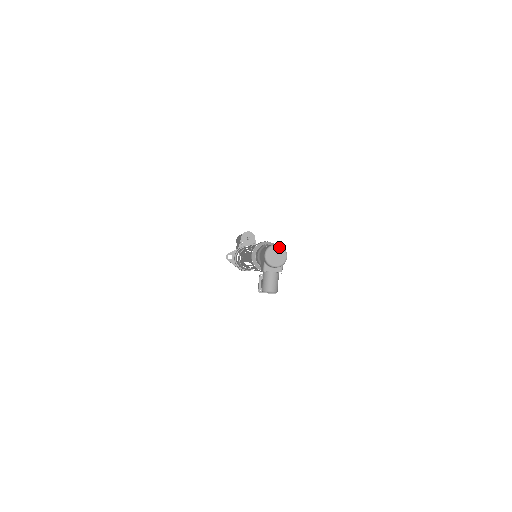
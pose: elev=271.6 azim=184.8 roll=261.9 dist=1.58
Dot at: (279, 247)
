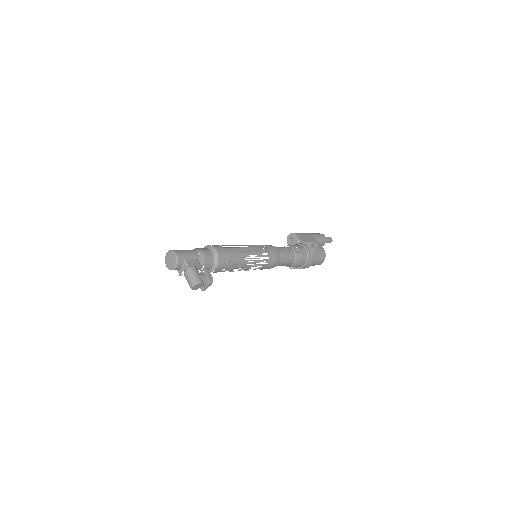
Dot at: (168, 253)
